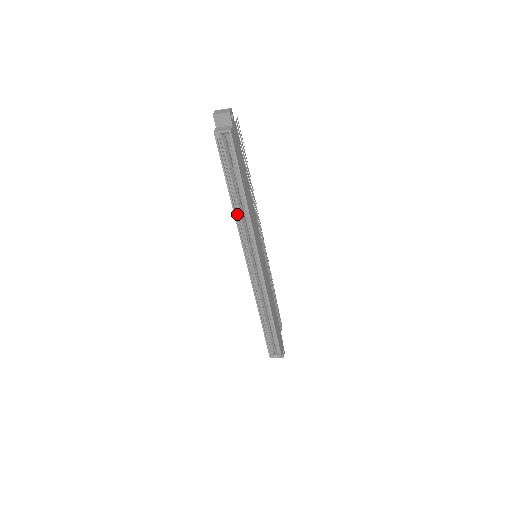
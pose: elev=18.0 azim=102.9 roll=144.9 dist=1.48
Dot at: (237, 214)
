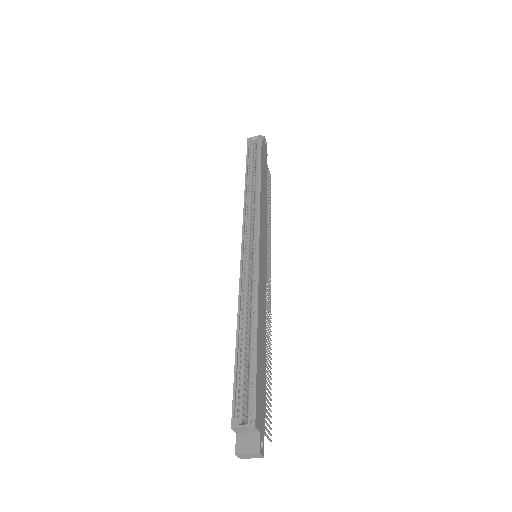
Dot at: (248, 194)
